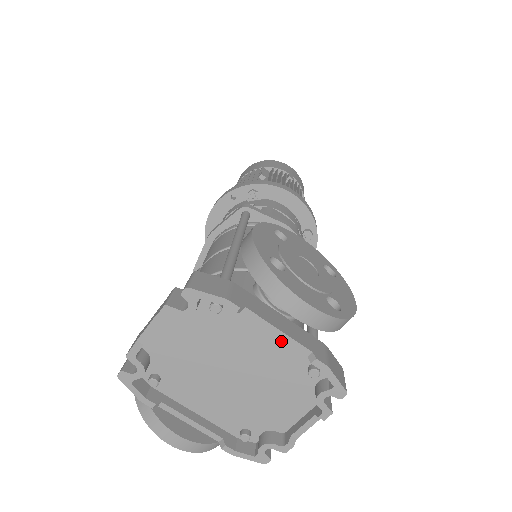
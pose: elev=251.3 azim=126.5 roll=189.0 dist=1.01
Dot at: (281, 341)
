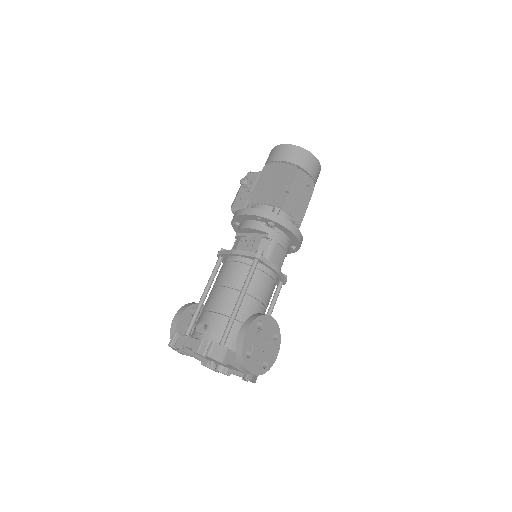
Dot at: occluded
